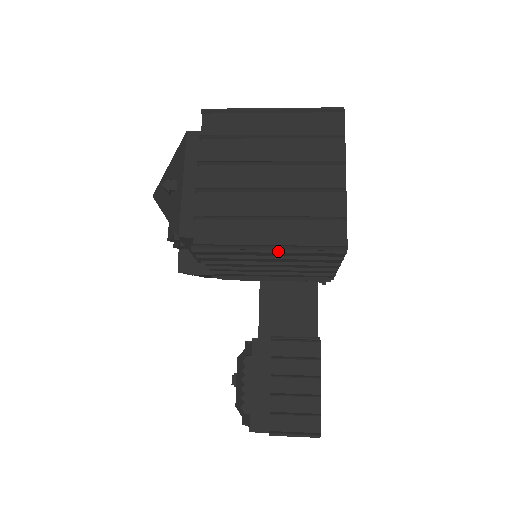
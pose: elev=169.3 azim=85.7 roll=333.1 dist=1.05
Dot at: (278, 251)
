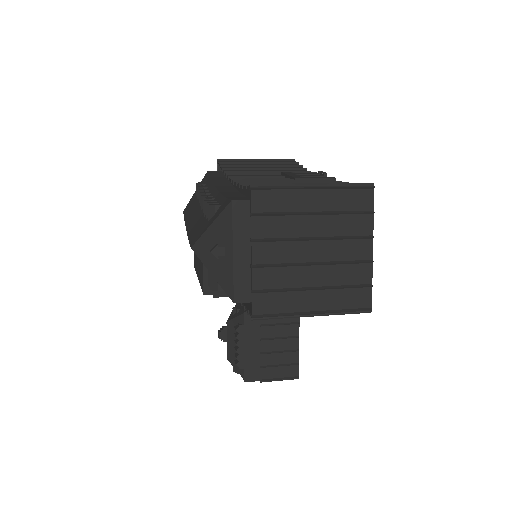
Dot at: (320, 315)
